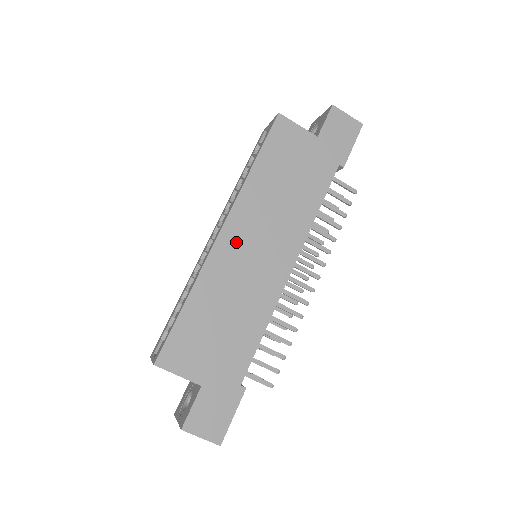
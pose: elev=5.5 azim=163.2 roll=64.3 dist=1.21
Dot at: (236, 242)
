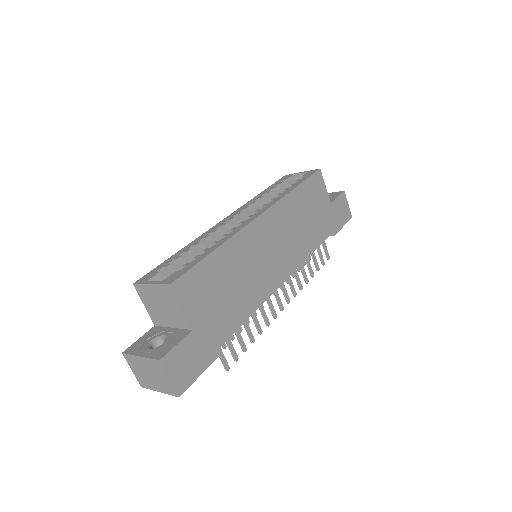
Dot at: (264, 232)
